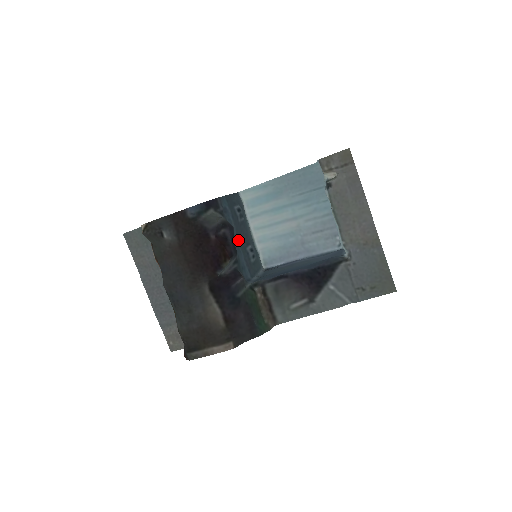
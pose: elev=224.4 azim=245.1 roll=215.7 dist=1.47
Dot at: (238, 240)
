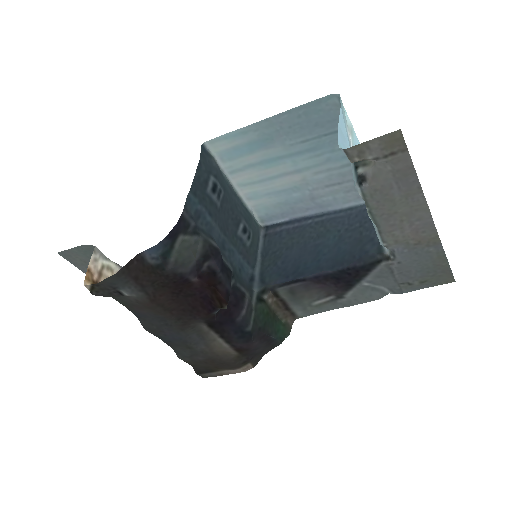
Dot at: (224, 233)
